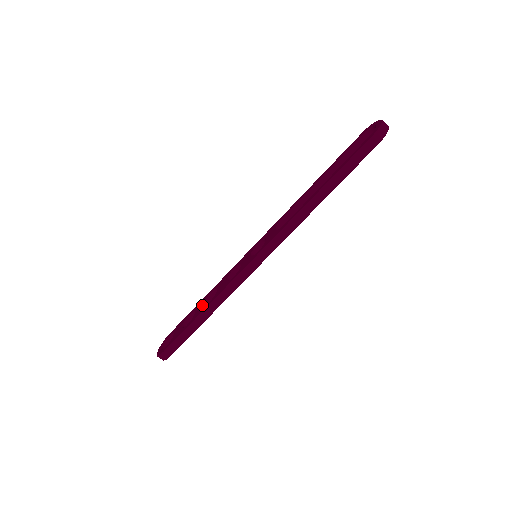
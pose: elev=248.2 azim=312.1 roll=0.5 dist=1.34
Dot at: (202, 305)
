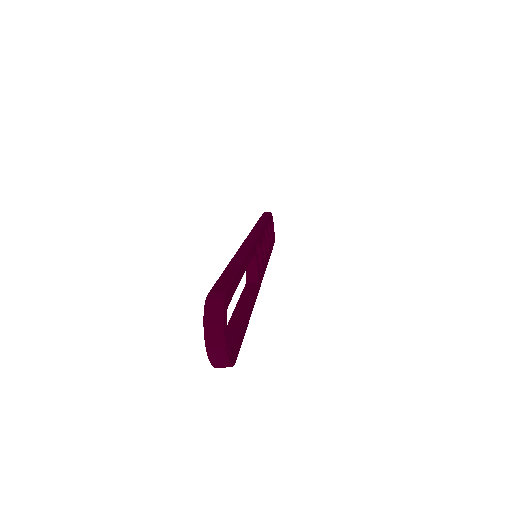
Dot at: occluded
